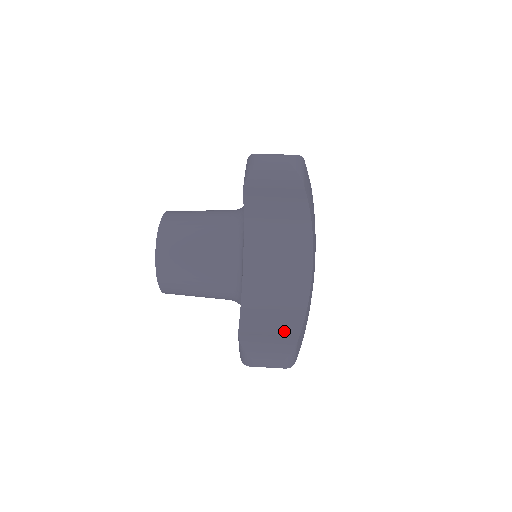
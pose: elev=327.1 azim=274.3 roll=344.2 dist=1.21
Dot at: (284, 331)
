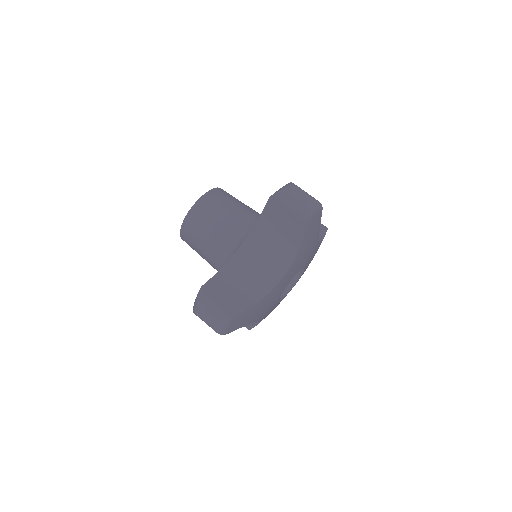
Dot at: (231, 305)
